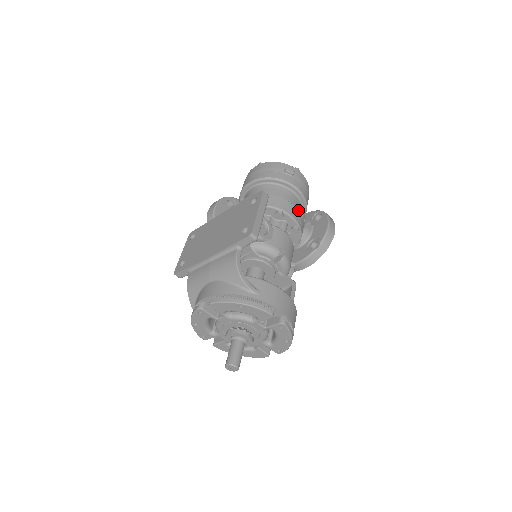
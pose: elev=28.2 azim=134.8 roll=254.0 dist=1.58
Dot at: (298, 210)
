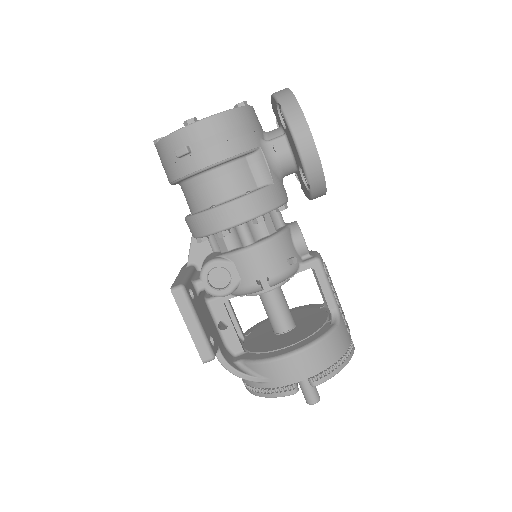
Dot at: (237, 200)
